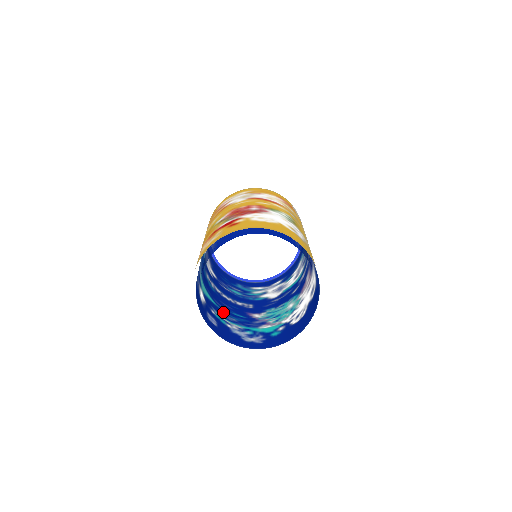
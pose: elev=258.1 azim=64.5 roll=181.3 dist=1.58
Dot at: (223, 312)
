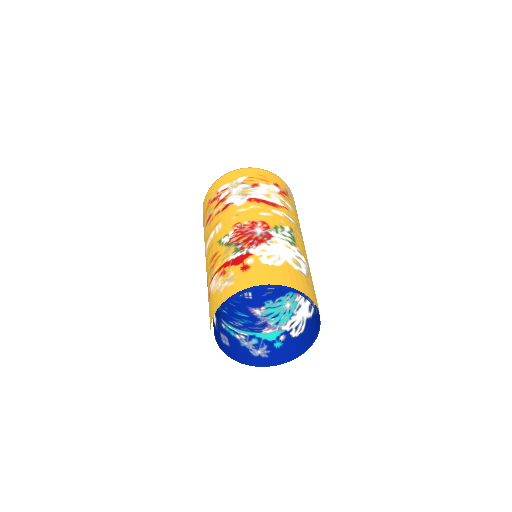
Dot at: (230, 317)
